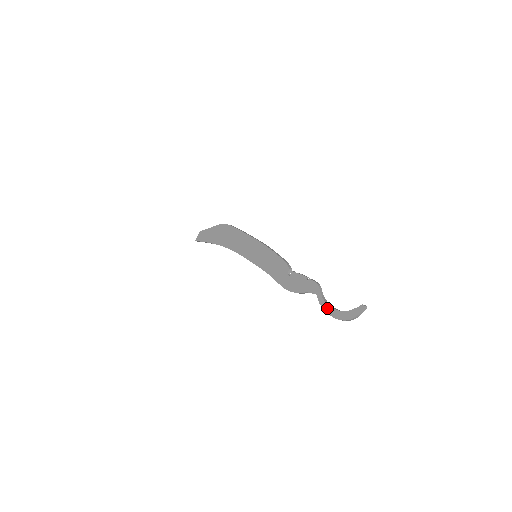
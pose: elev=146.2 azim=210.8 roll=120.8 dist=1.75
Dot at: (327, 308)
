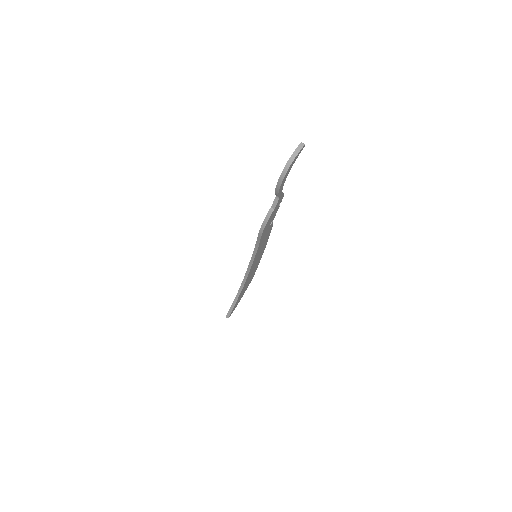
Dot at: occluded
